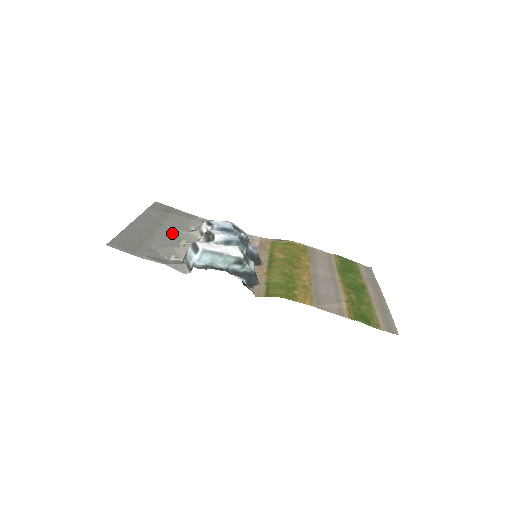
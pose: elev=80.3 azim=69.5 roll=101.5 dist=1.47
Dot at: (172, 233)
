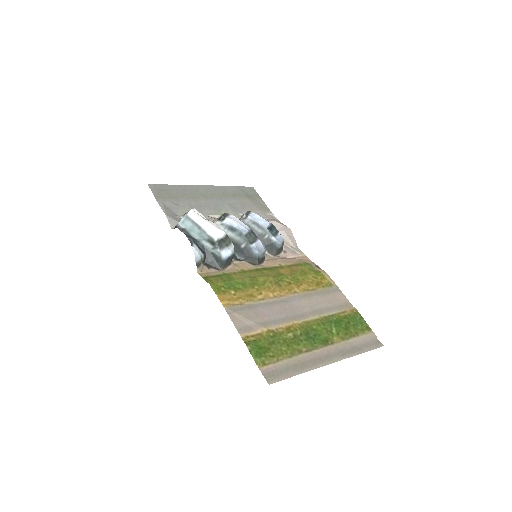
Dot at: (219, 207)
